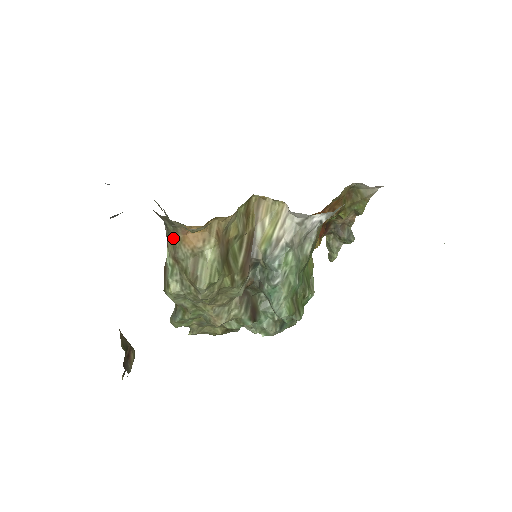
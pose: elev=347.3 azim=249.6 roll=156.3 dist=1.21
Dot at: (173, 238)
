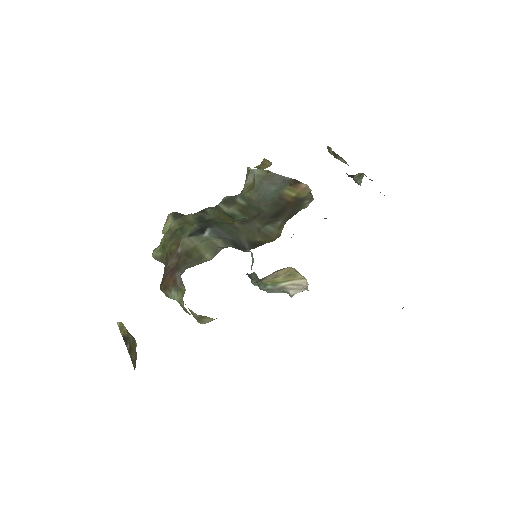
Dot at: occluded
